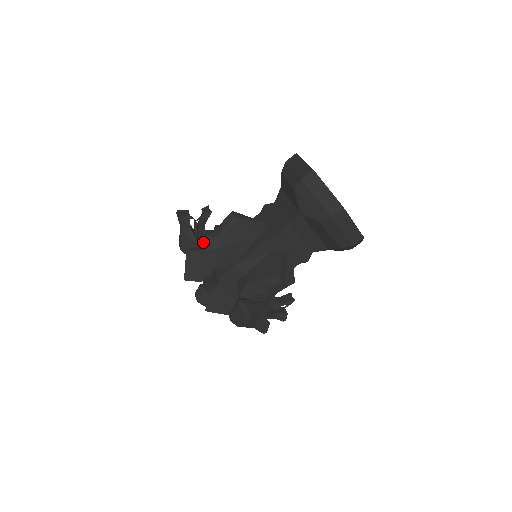
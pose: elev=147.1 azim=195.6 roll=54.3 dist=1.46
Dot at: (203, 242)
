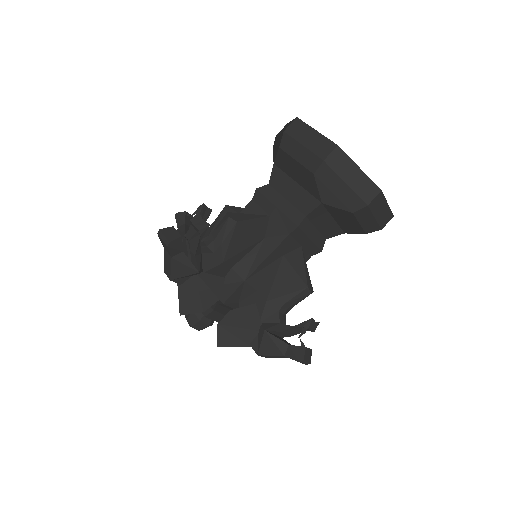
Dot at: occluded
